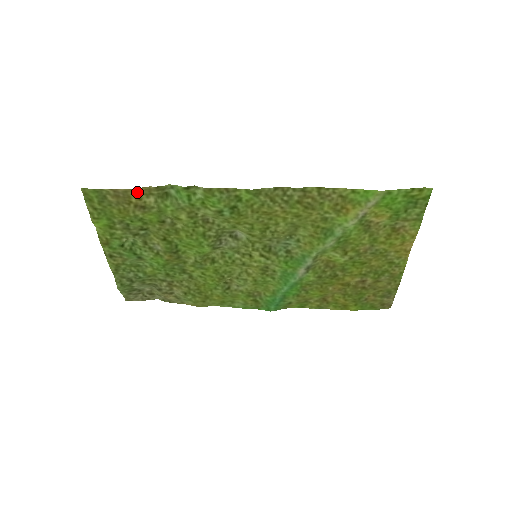
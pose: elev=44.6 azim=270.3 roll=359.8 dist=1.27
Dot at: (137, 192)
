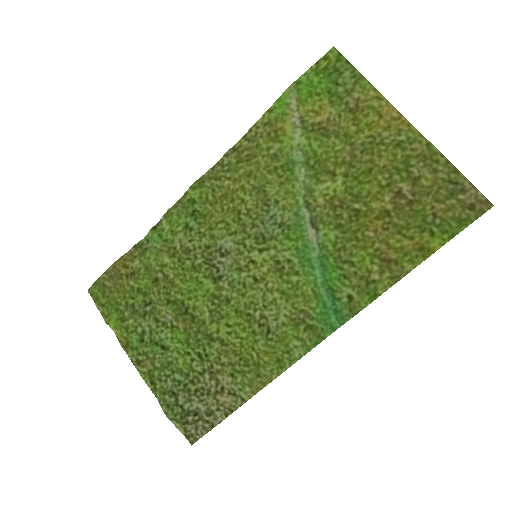
Dot at: (123, 262)
